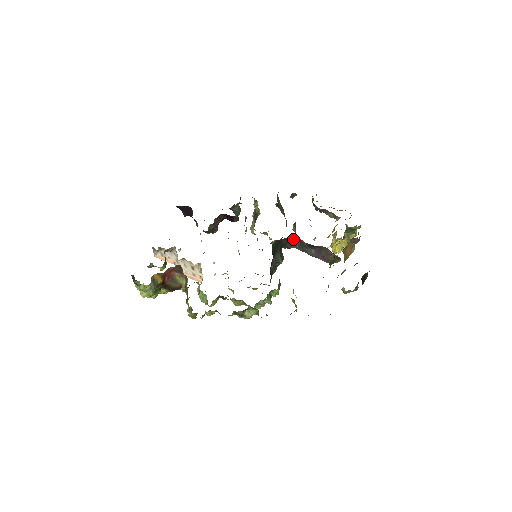
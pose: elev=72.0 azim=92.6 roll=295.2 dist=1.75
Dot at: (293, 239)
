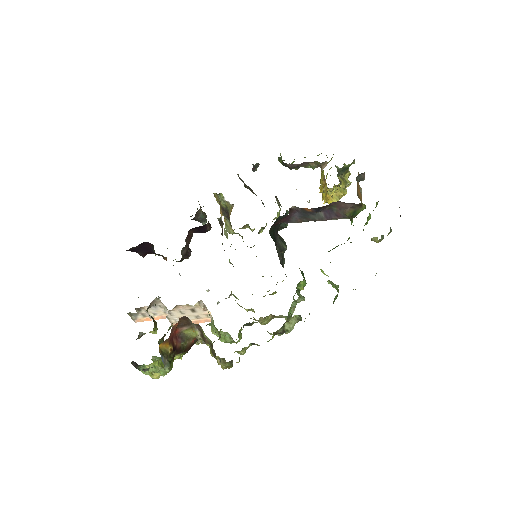
Dot at: (291, 213)
